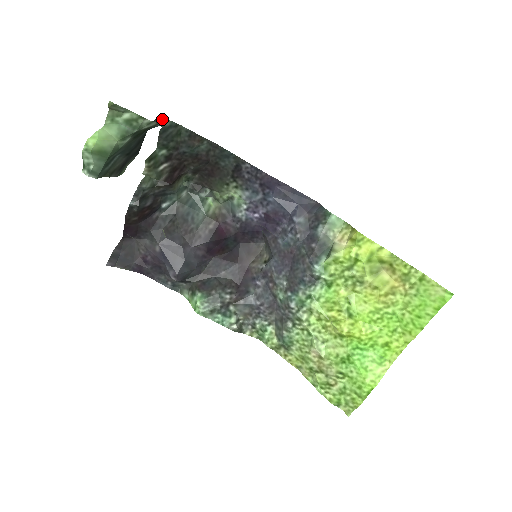
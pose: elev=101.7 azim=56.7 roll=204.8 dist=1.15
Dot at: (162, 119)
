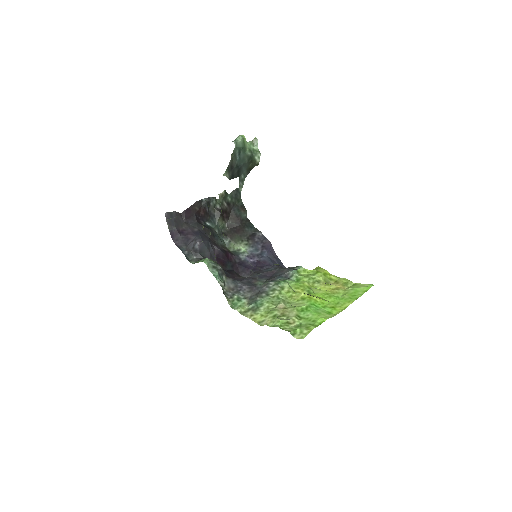
Dot at: (243, 183)
